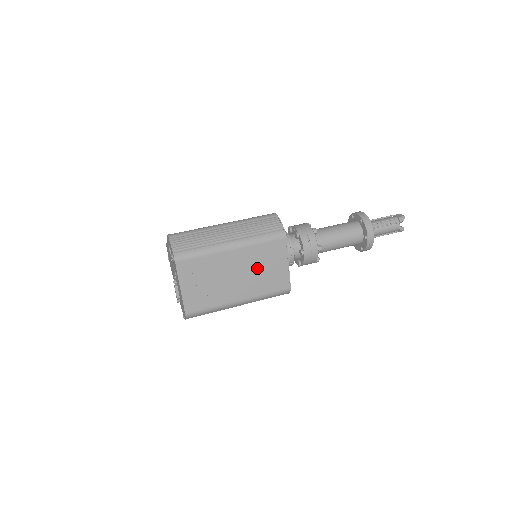
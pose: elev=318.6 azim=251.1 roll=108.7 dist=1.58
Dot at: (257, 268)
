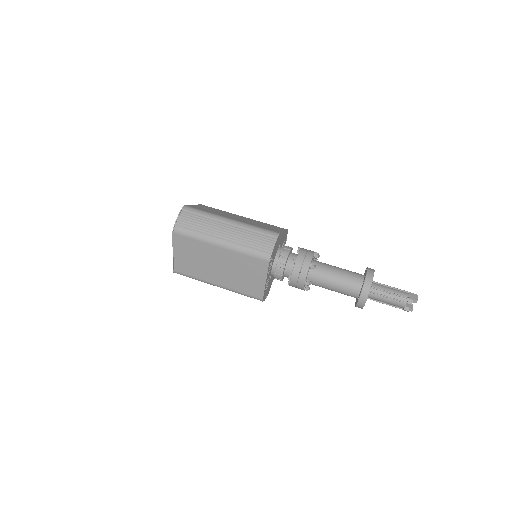
Dot at: (237, 270)
